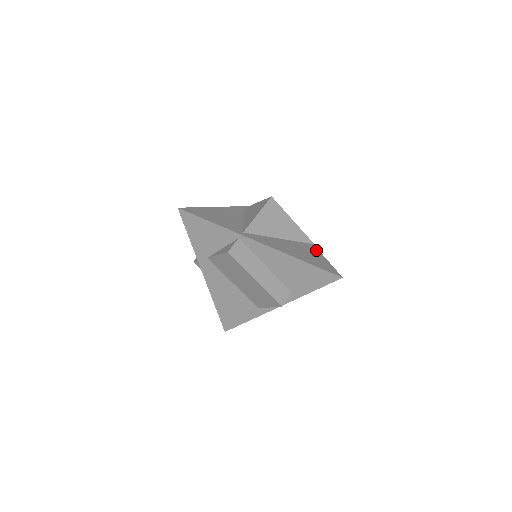
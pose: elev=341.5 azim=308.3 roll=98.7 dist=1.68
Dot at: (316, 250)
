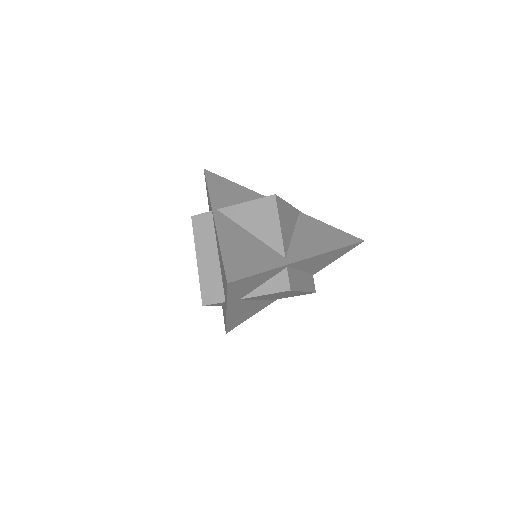
Dot at: (313, 220)
